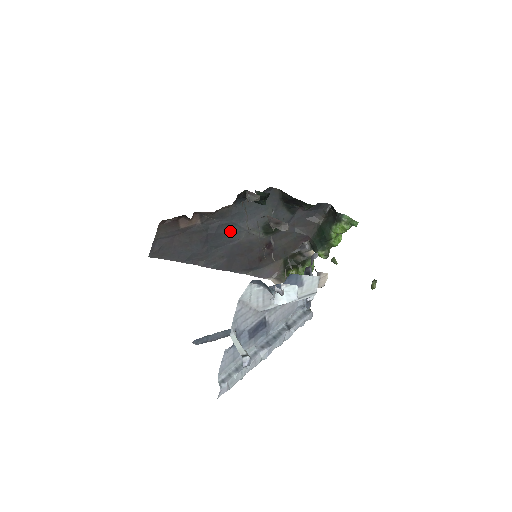
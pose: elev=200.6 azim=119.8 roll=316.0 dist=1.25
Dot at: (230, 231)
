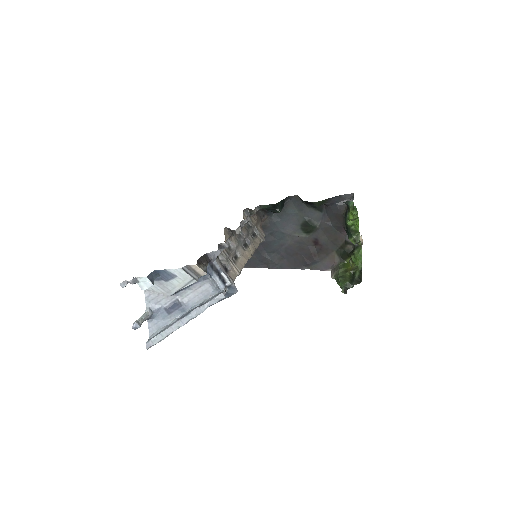
Dot at: (277, 238)
